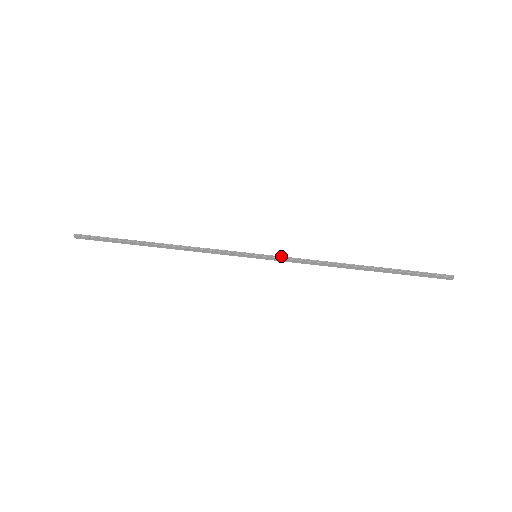
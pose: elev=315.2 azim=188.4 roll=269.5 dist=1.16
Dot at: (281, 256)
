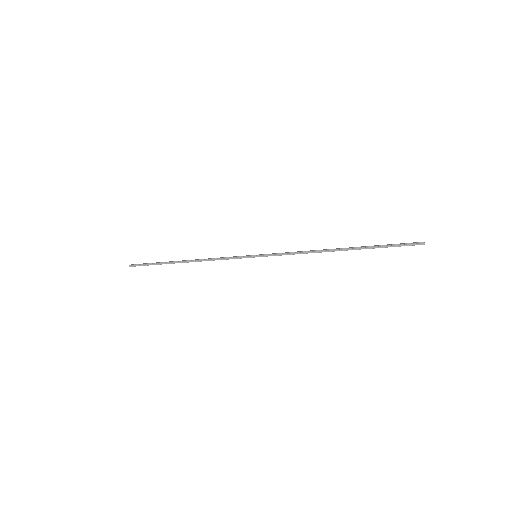
Dot at: (274, 254)
